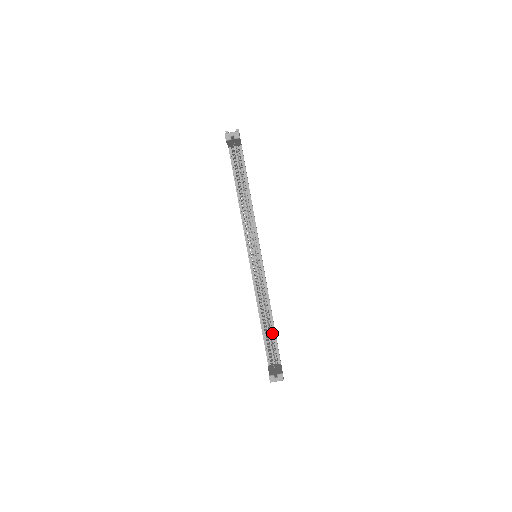
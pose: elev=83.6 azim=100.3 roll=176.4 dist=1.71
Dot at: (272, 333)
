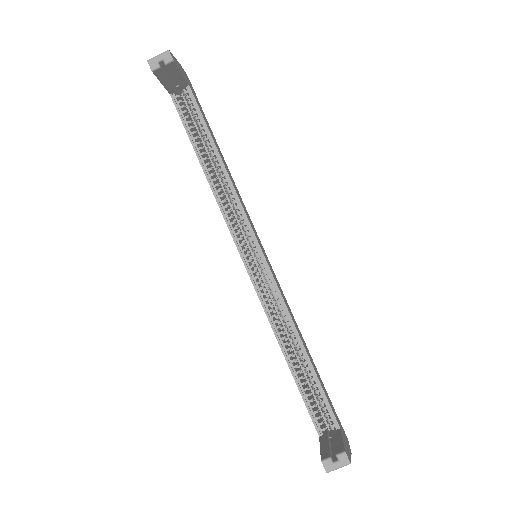
Dot at: (312, 378)
